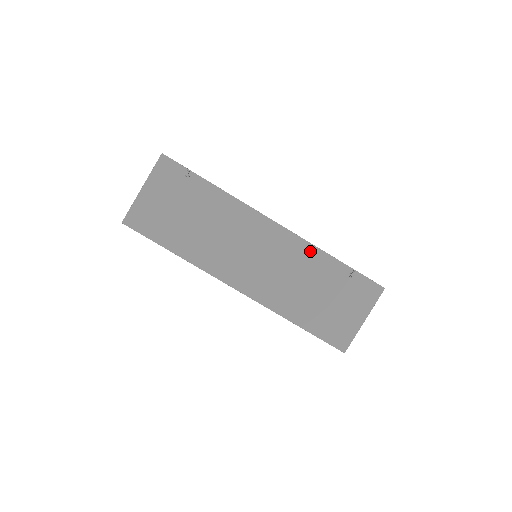
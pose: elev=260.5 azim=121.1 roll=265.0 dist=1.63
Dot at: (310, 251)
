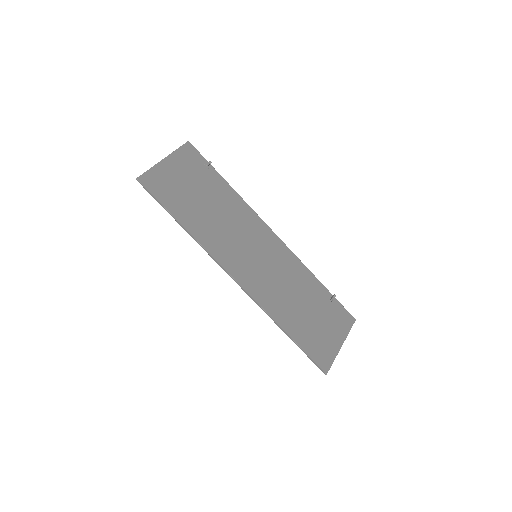
Dot at: (300, 267)
